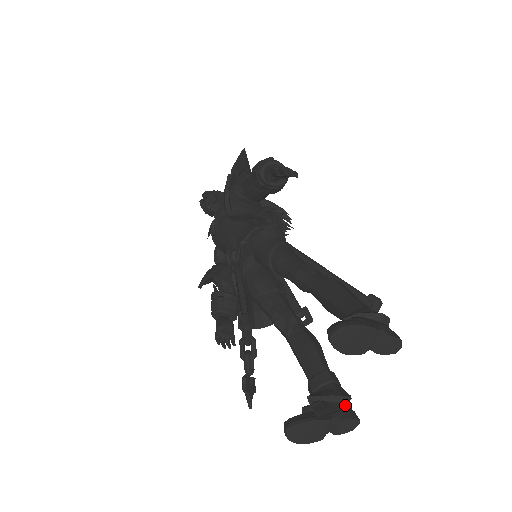
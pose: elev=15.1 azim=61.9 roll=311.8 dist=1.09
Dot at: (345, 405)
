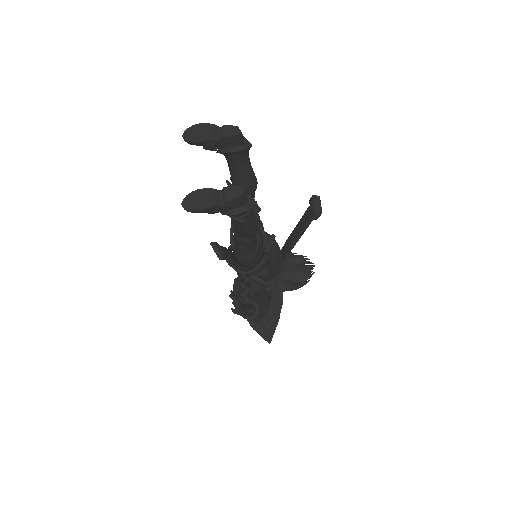
Dot at: occluded
